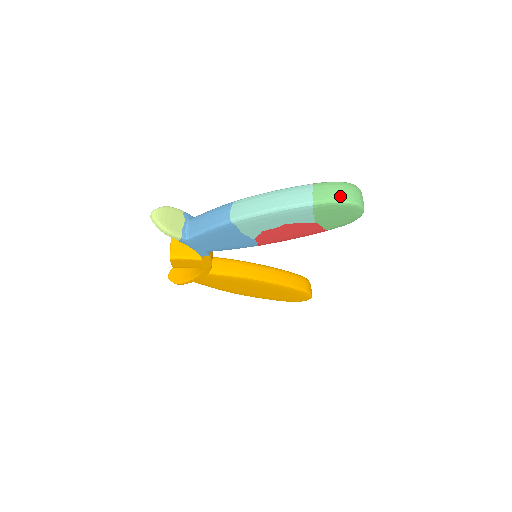
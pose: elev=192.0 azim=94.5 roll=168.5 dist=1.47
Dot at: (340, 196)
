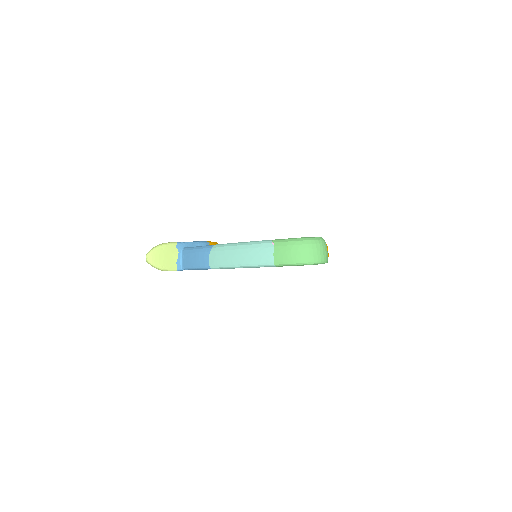
Dot at: (298, 258)
